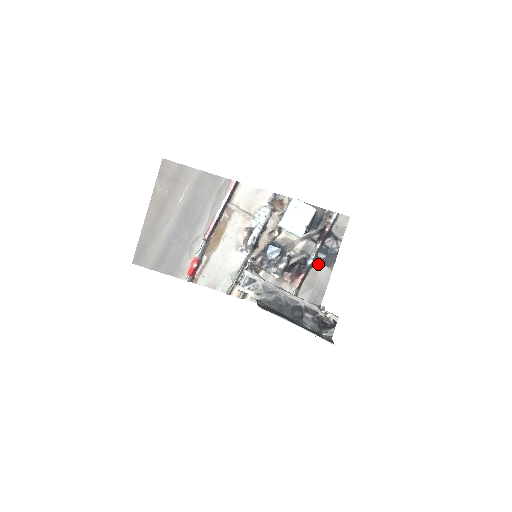
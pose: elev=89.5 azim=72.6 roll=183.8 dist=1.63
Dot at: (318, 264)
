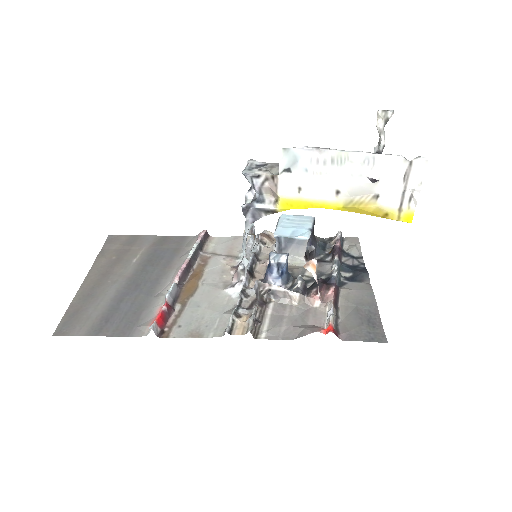
Dot at: (347, 283)
